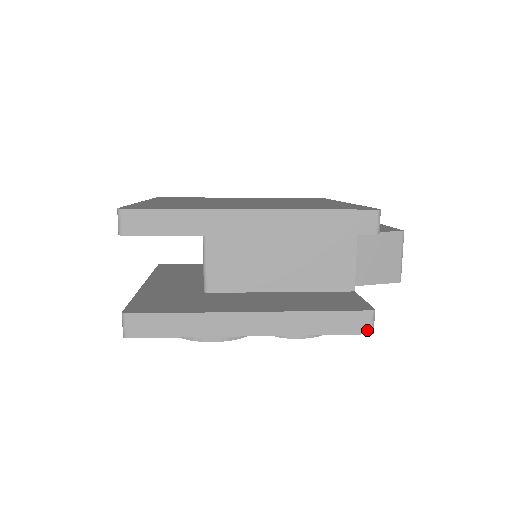
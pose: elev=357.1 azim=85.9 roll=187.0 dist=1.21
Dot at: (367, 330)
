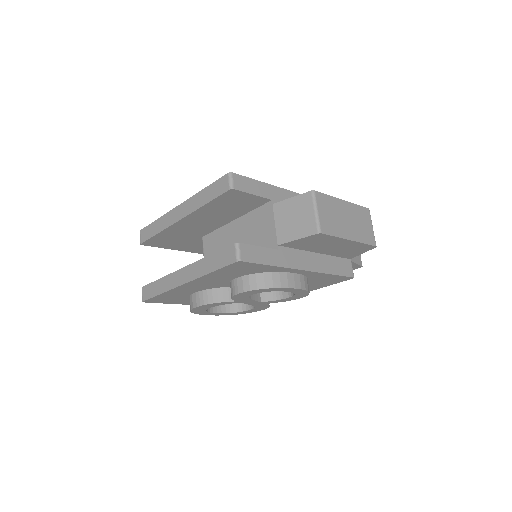
Dot at: (234, 259)
